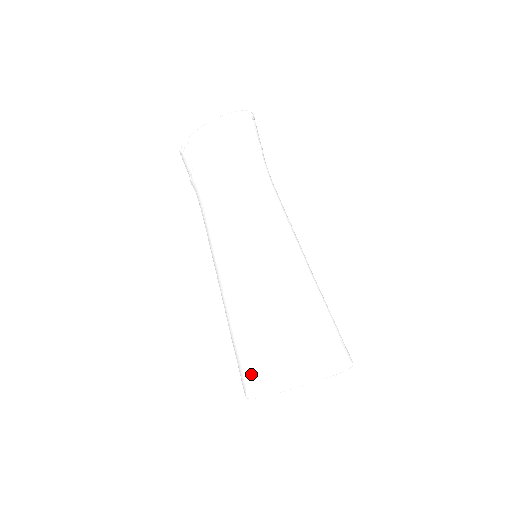
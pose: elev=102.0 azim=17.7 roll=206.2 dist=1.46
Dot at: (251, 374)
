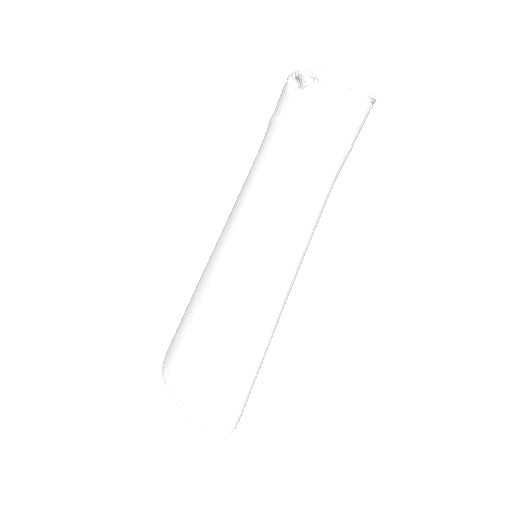
Dot at: (170, 346)
